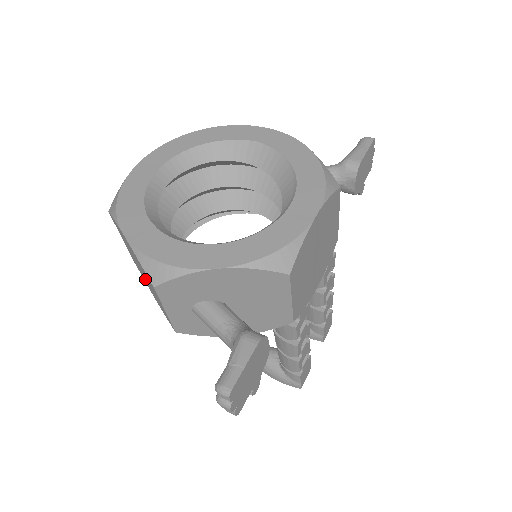
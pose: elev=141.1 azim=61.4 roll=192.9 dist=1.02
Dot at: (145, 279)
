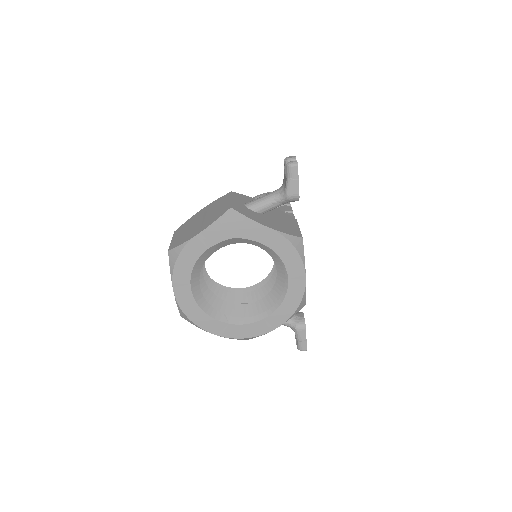
Dot at: occluded
